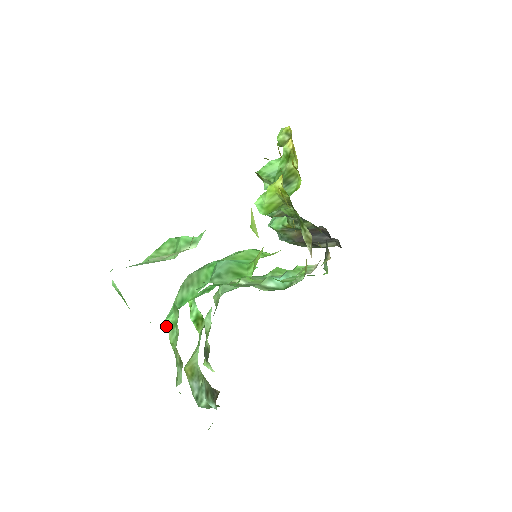
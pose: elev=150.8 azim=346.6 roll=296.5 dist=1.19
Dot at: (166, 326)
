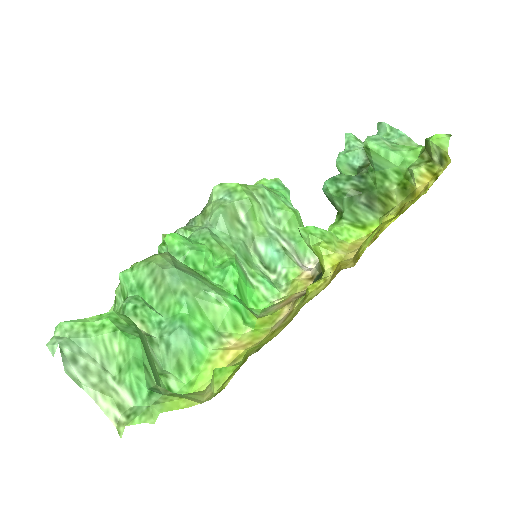
Dot at: (120, 278)
